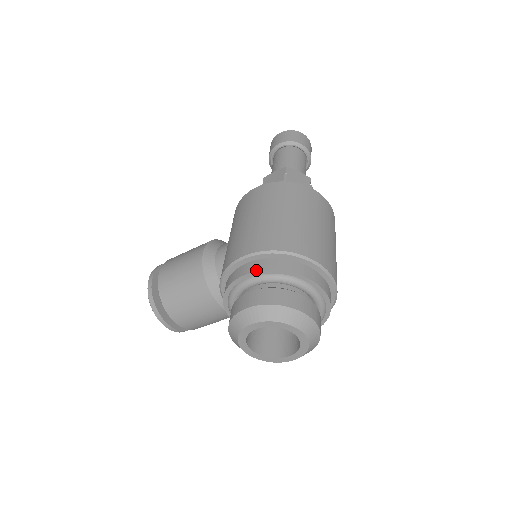
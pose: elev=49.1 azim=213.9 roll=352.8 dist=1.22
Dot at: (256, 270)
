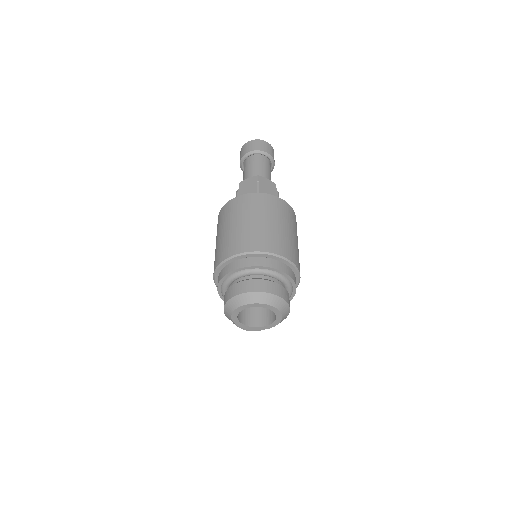
Dot at: (218, 284)
